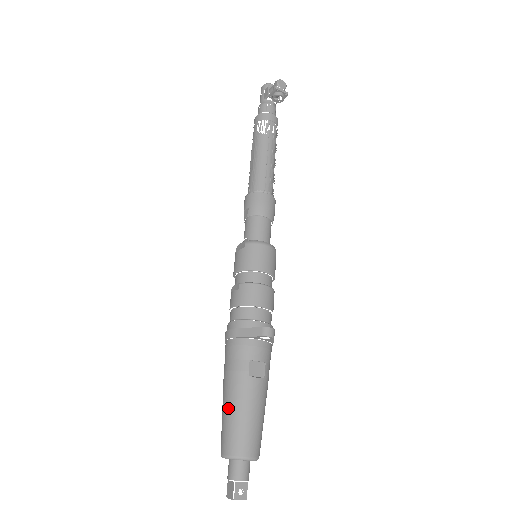
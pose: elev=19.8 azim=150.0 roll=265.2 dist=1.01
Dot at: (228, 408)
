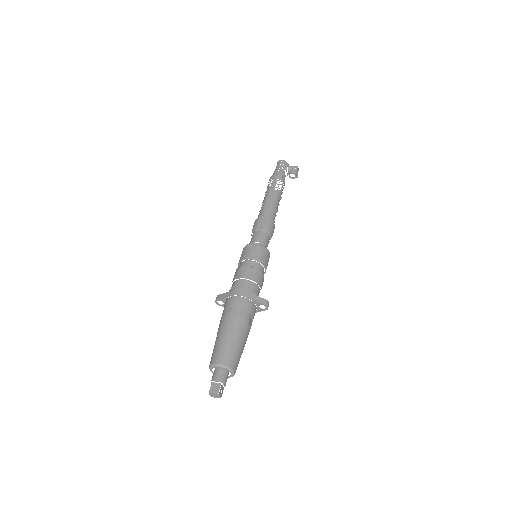
Dot at: (231, 337)
